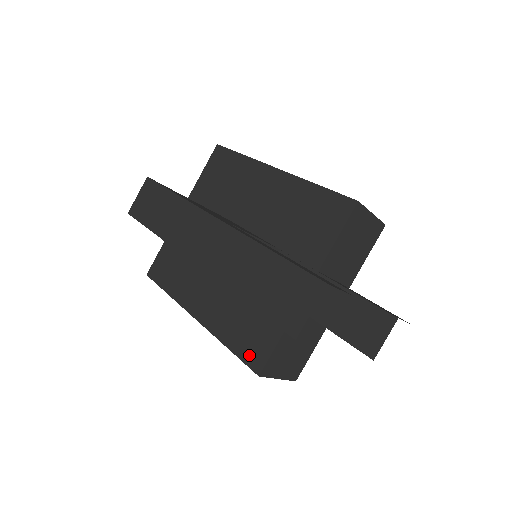
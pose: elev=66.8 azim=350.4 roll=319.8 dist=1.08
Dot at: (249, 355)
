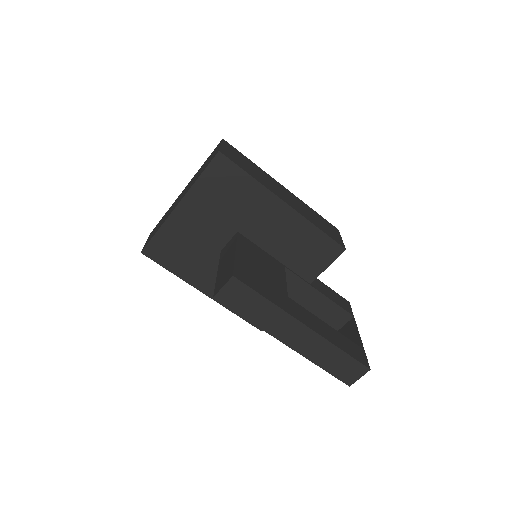
Dot at: occluded
